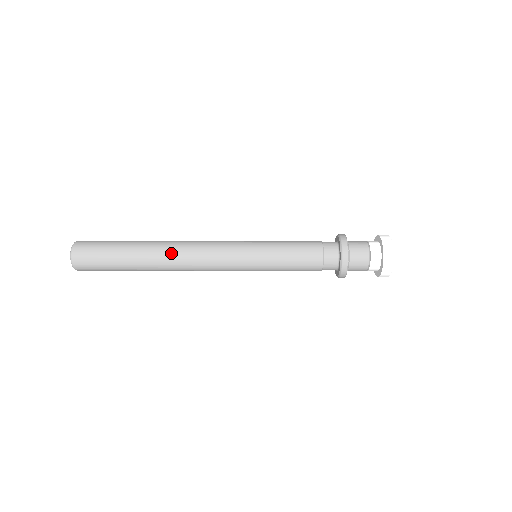
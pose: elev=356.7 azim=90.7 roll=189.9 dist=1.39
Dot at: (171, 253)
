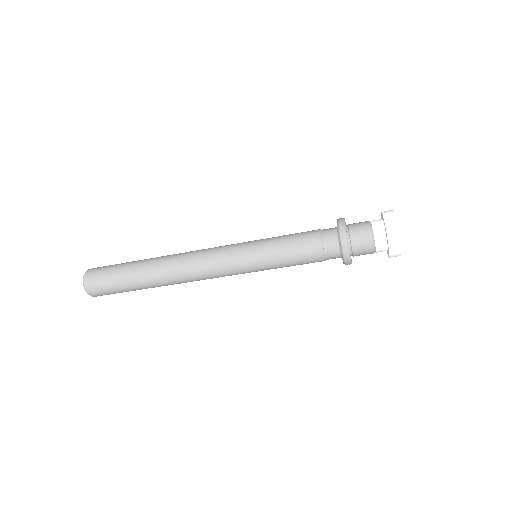
Dot at: (171, 261)
